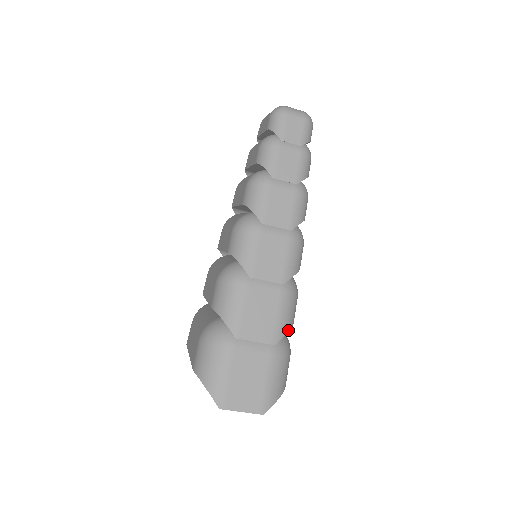
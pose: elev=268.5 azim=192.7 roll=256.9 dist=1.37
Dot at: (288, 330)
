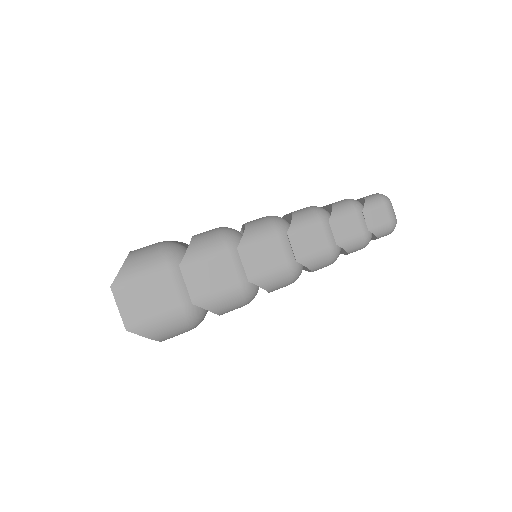
Dot at: (212, 310)
